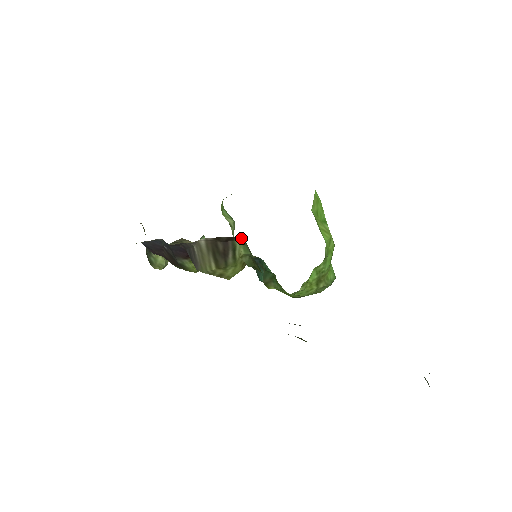
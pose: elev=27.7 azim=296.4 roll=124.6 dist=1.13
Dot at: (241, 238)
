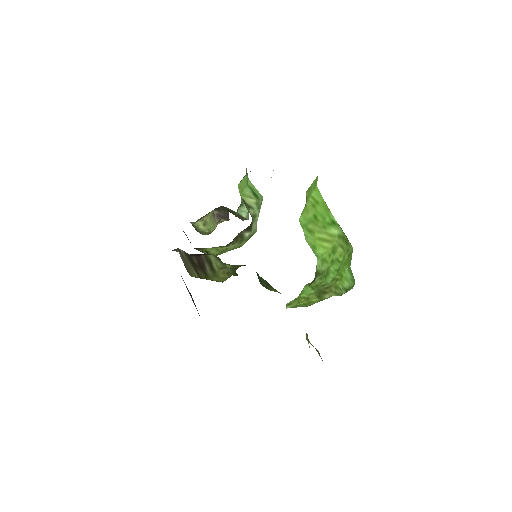
Dot at: (211, 254)
